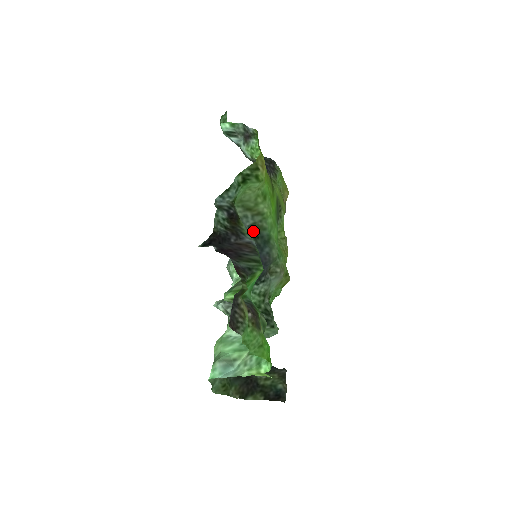
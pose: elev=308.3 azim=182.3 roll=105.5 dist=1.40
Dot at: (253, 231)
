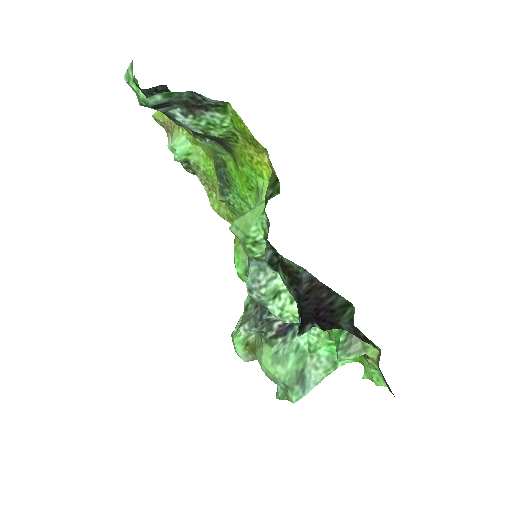
Dot at: occluded
